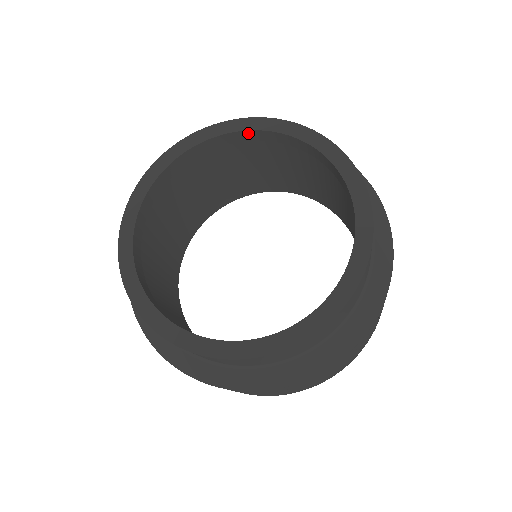
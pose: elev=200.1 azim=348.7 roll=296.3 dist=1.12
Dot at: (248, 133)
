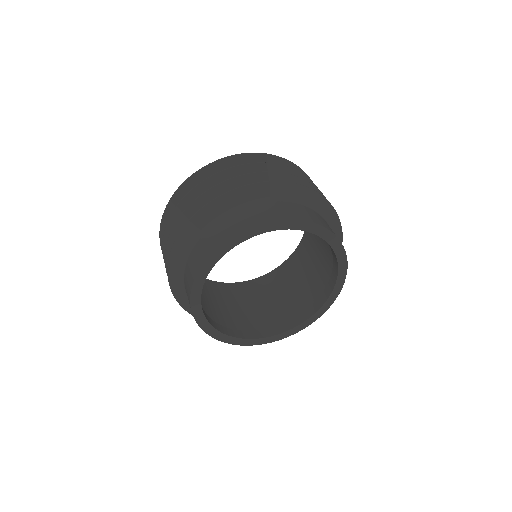
Dot at: (302, 229)
